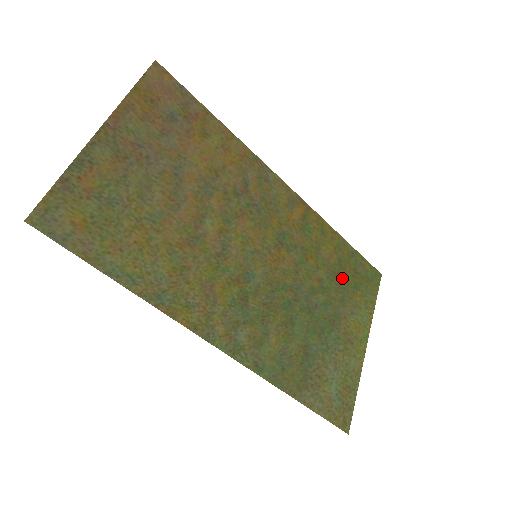
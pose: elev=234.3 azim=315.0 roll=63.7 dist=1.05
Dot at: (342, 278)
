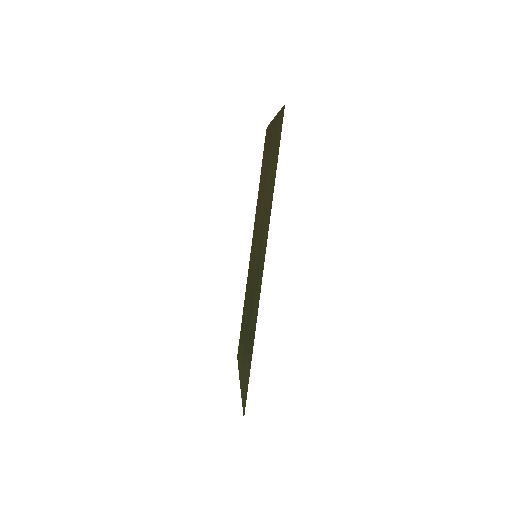
Dot at: (243, 327)
